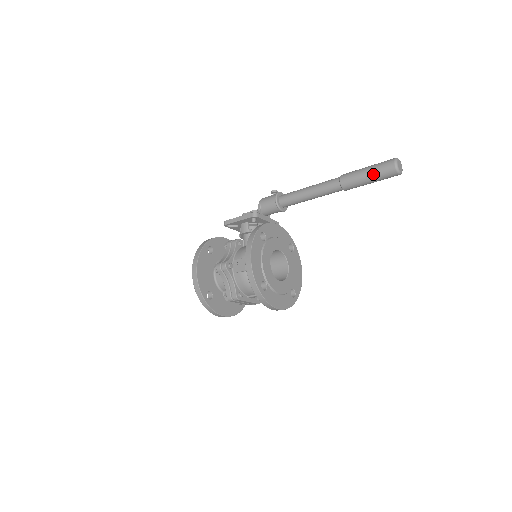
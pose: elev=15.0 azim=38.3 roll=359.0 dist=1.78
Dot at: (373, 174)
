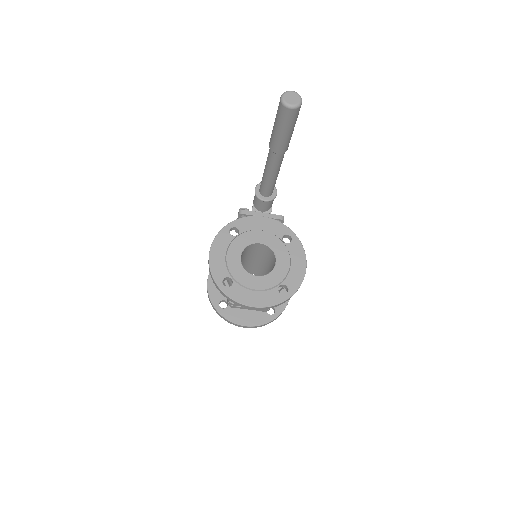
Dot at: (276, 122)
